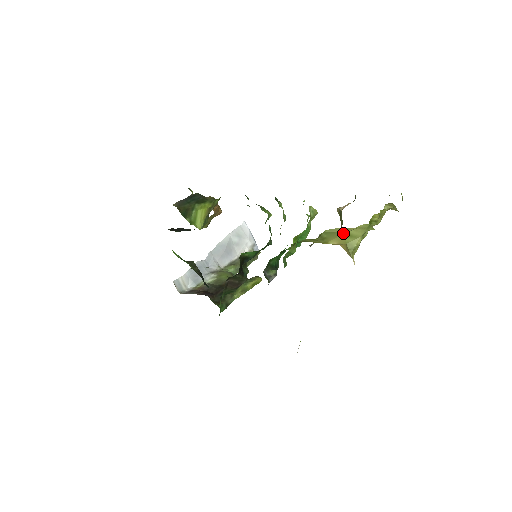
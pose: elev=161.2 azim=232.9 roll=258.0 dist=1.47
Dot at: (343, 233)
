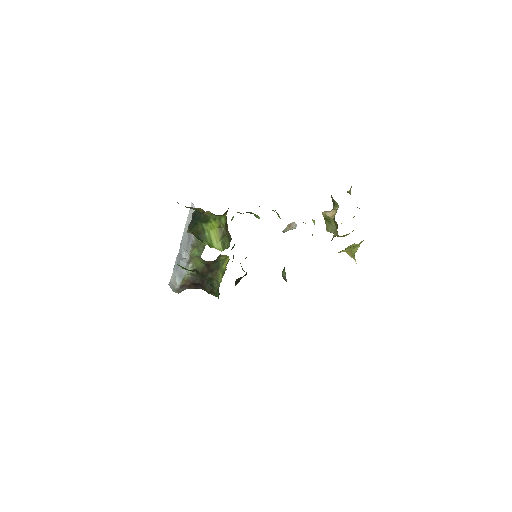
Dot at: (353, 246)
